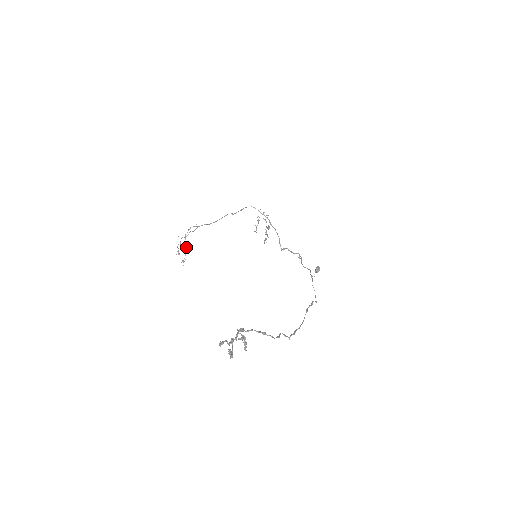
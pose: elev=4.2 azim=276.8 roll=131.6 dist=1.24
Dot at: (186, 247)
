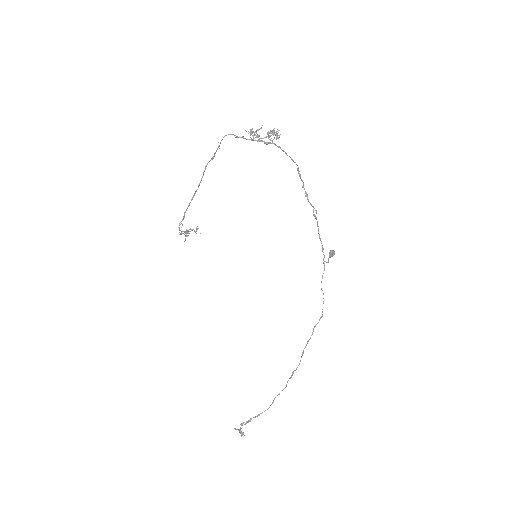
Dot at: occluded
